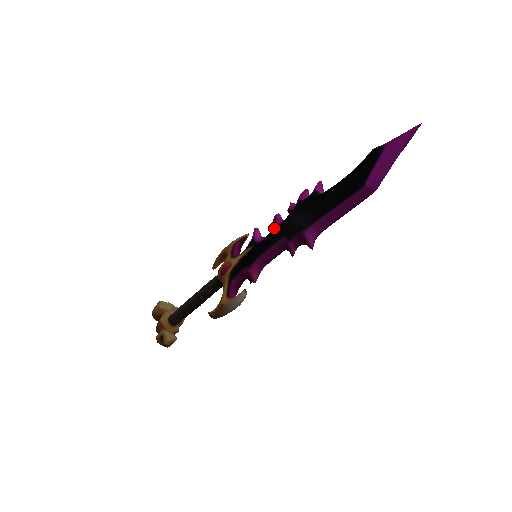
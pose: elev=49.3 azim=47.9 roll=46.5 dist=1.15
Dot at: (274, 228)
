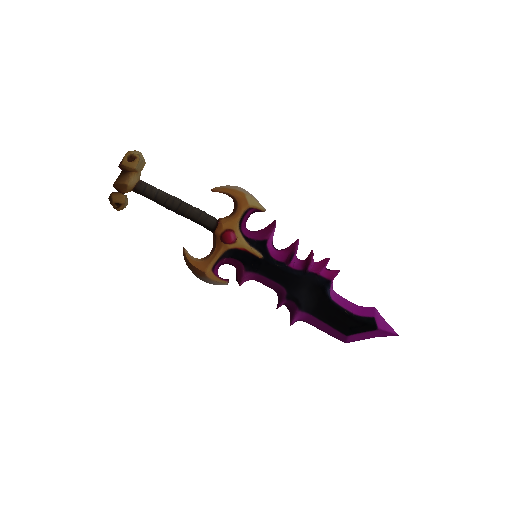
Dot at: (287, 265)
